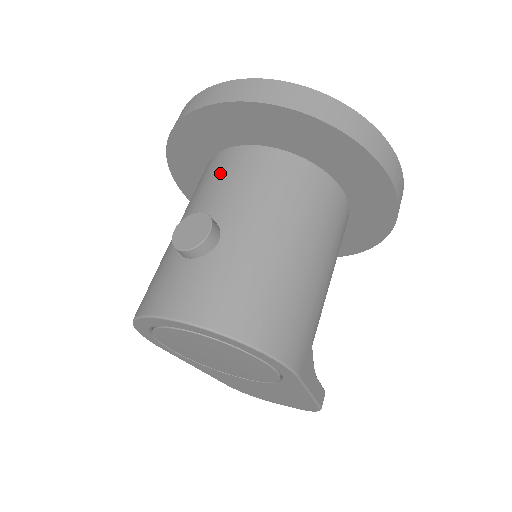
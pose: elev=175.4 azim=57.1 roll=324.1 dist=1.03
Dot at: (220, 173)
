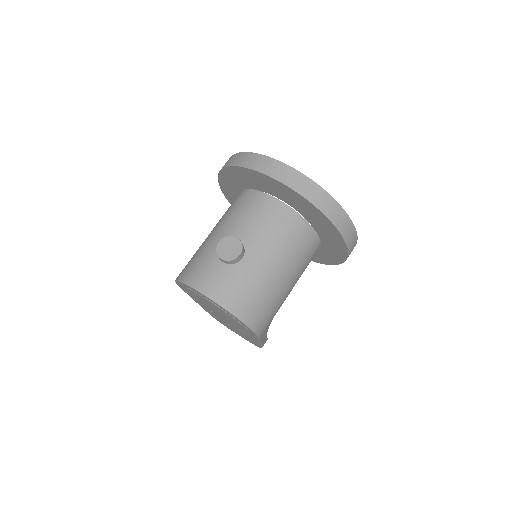
Dot at: (254, 210)
